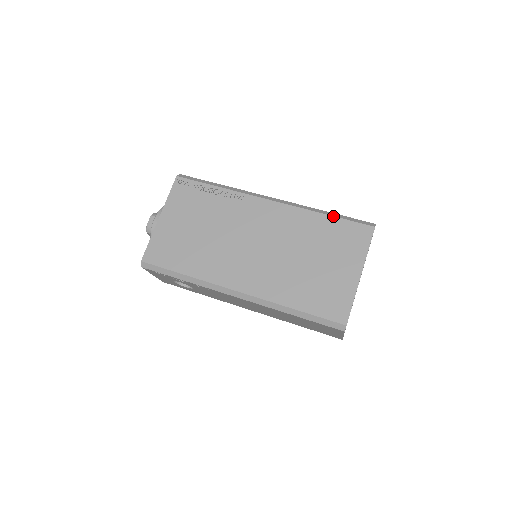
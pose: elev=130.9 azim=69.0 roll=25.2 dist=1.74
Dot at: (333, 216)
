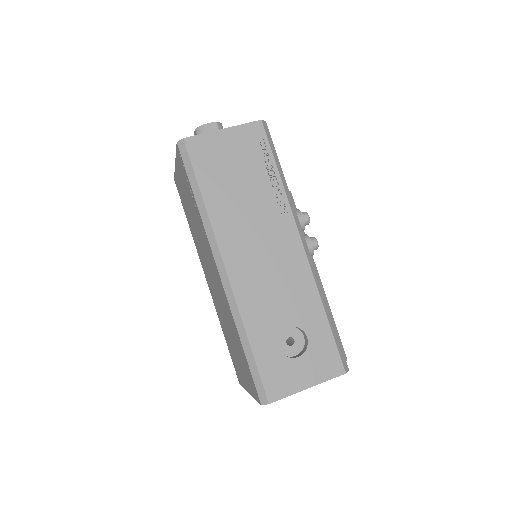
Dot at: (244, 353)
